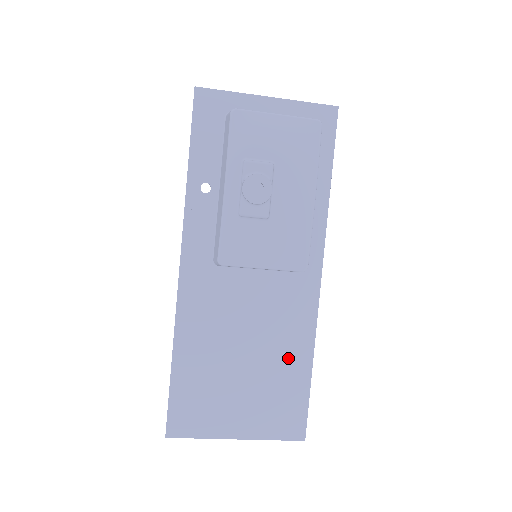
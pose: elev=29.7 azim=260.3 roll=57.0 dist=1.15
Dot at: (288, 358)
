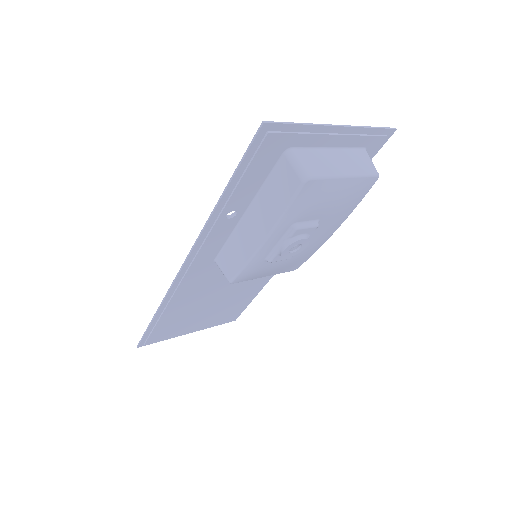
Dot at: (246, 293)
